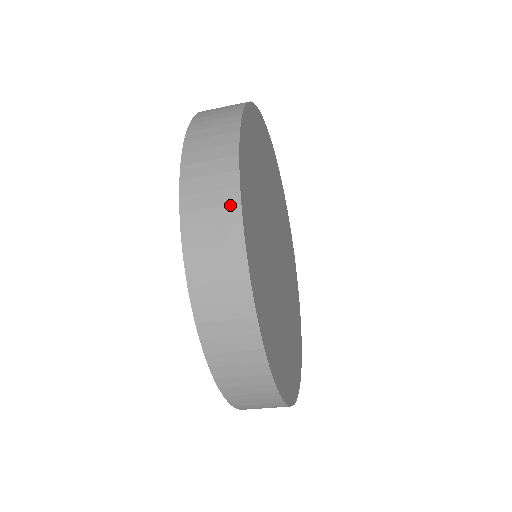
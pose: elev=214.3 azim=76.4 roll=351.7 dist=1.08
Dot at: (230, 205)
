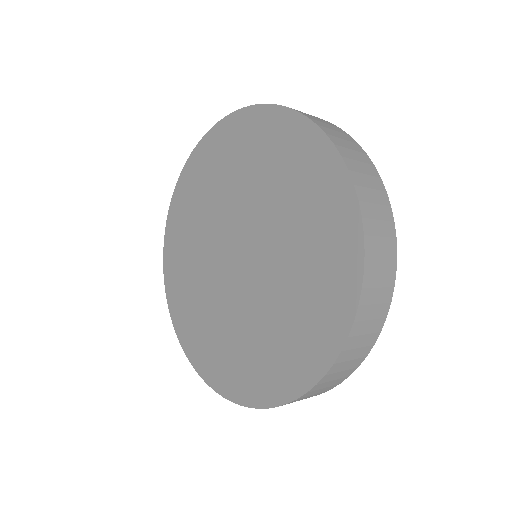
Dot at: occluded
